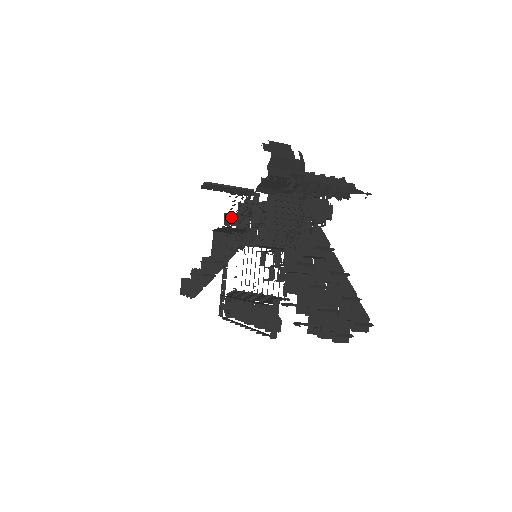
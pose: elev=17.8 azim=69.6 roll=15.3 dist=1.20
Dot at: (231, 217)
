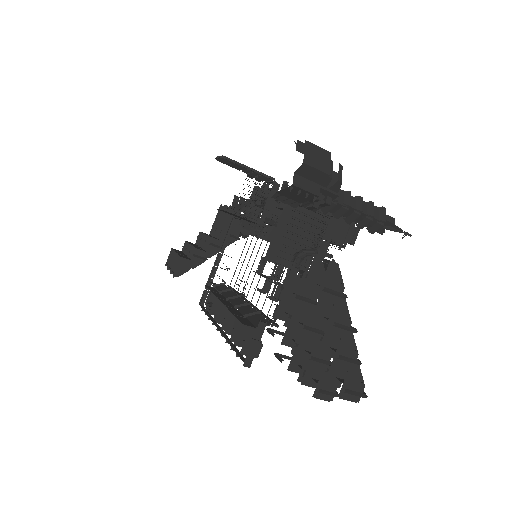
Dot at: (241, 201)
